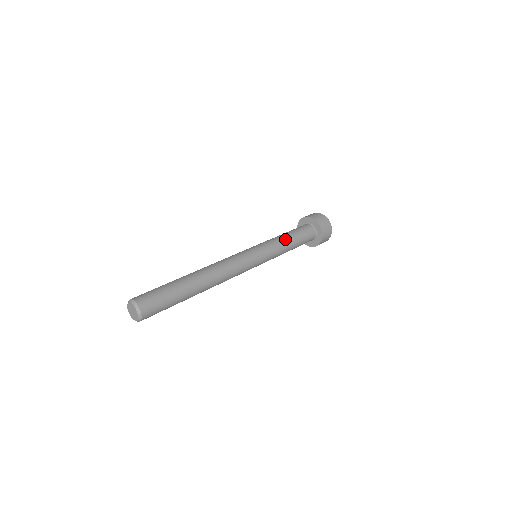
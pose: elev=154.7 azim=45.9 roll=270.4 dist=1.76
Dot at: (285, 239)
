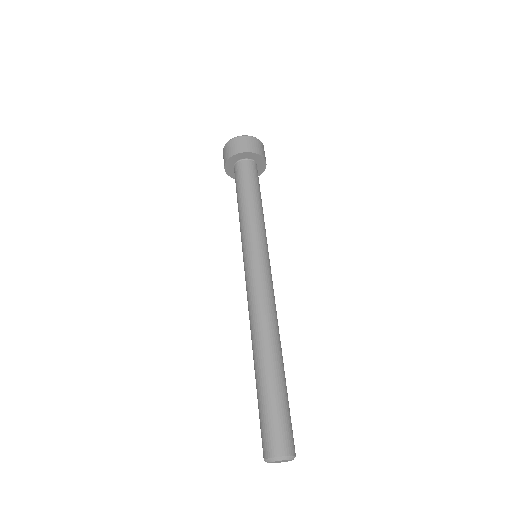
Dot at: (257, 208)
